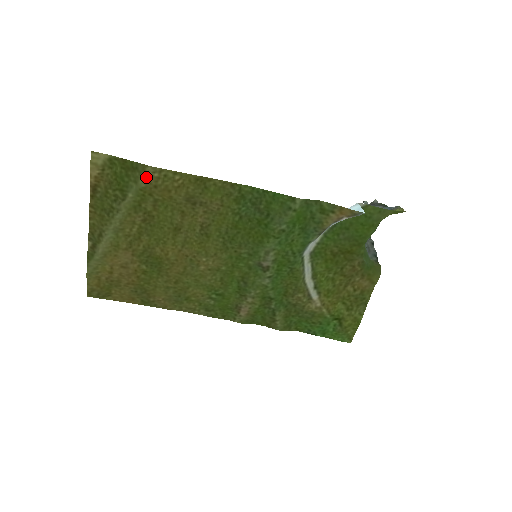
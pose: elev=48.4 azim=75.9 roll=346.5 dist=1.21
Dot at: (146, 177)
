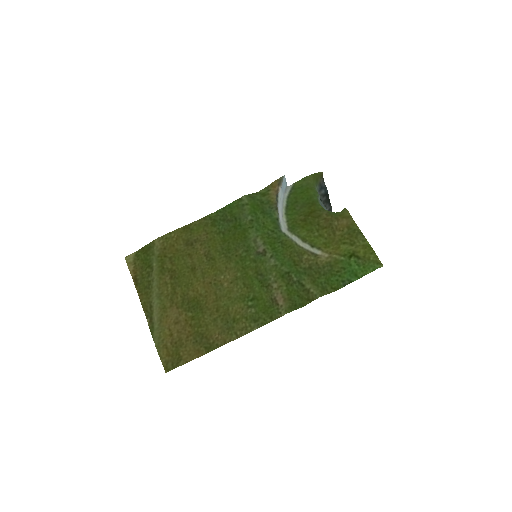
Dot at: (157, 247)
